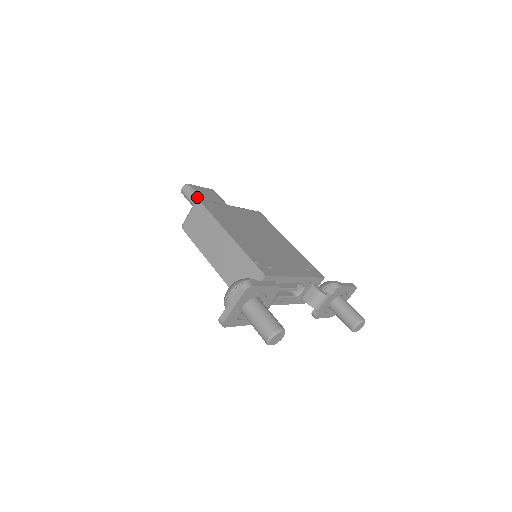
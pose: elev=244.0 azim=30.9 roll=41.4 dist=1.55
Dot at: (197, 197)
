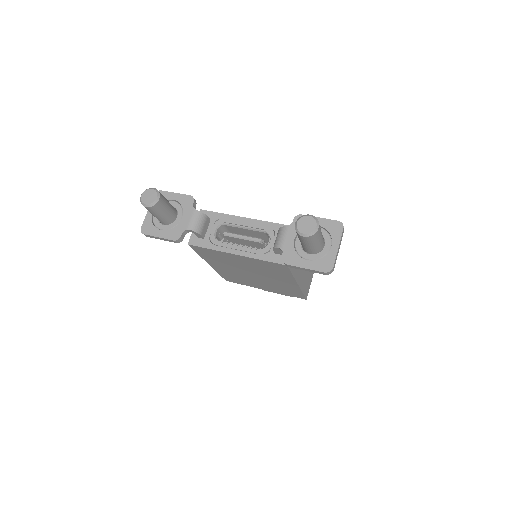
Dot at: occluded
